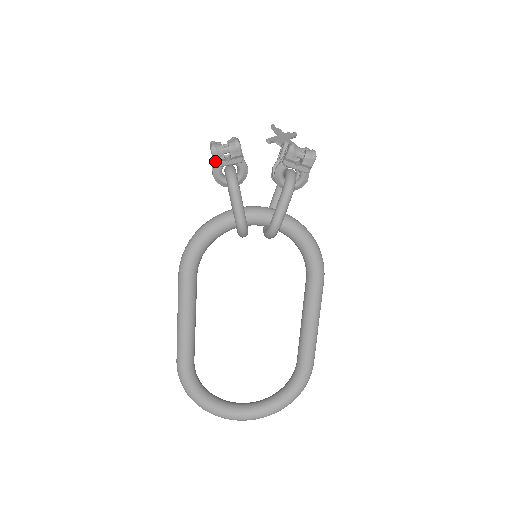
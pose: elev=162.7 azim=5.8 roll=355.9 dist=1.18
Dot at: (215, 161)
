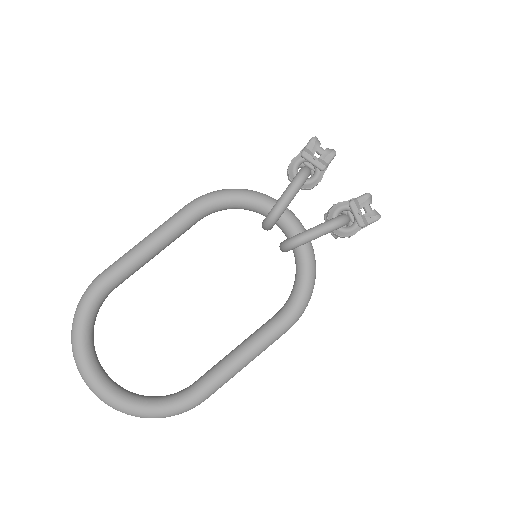
Dot at: (306, 149)
